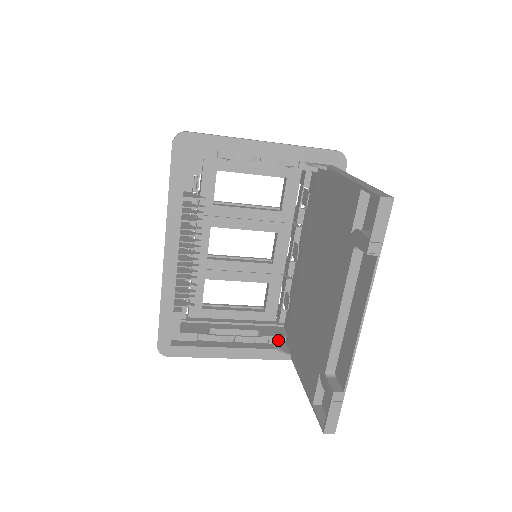
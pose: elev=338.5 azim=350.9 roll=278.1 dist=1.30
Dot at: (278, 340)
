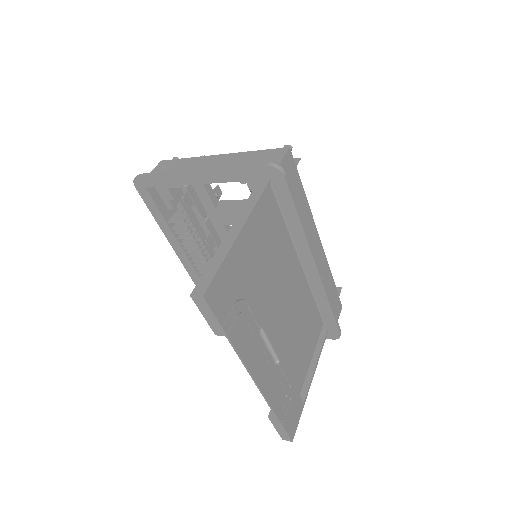
Dot at: occluded
